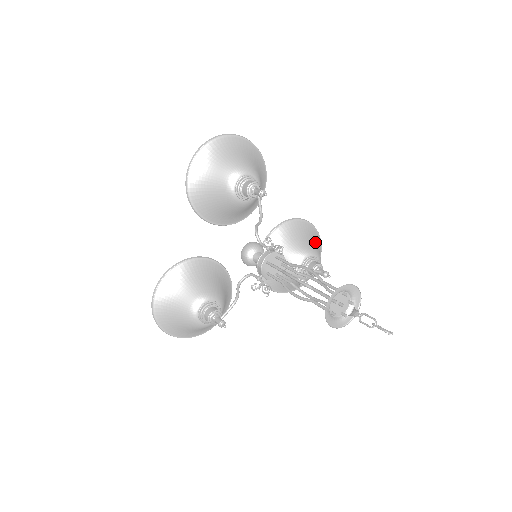
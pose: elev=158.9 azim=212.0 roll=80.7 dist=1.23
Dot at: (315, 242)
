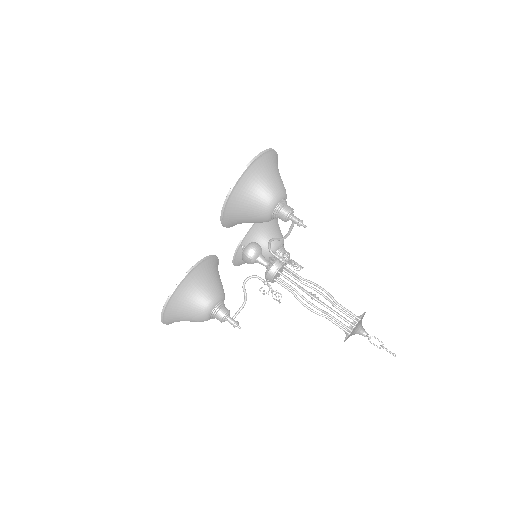
Dot at: (279, 227)
